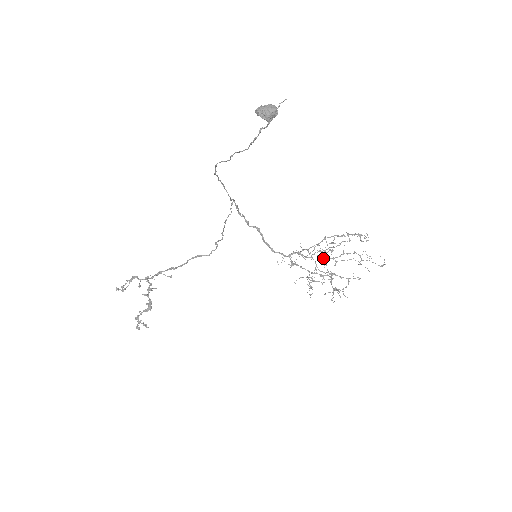
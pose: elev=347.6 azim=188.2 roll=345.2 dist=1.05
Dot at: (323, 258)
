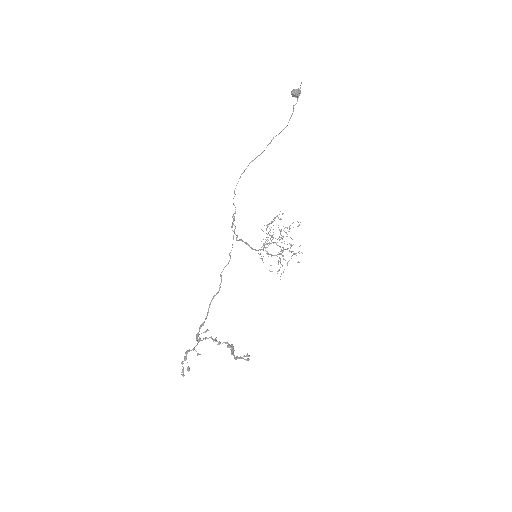
Dot at: (277, 239)
